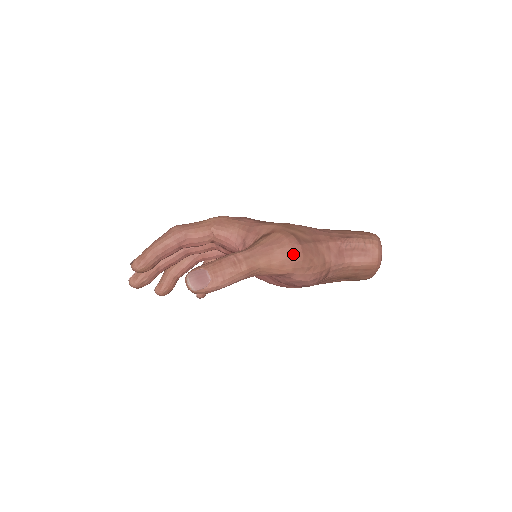
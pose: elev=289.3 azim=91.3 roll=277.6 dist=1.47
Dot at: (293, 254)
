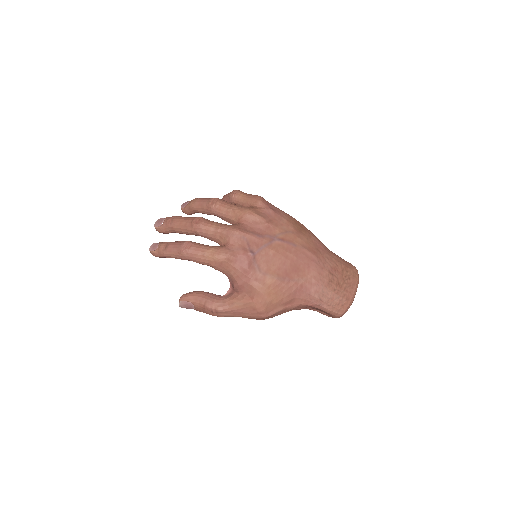
Dot at: (258, 319)
